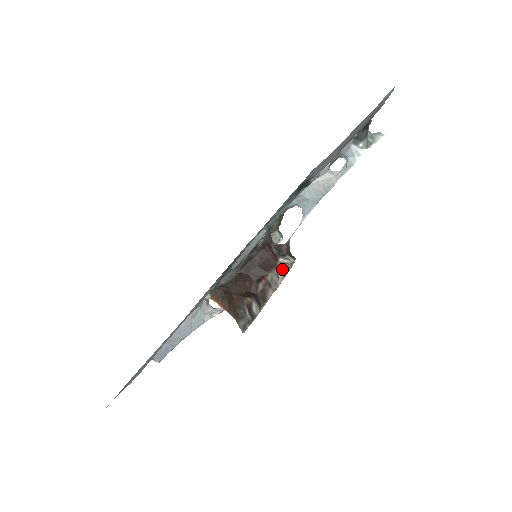
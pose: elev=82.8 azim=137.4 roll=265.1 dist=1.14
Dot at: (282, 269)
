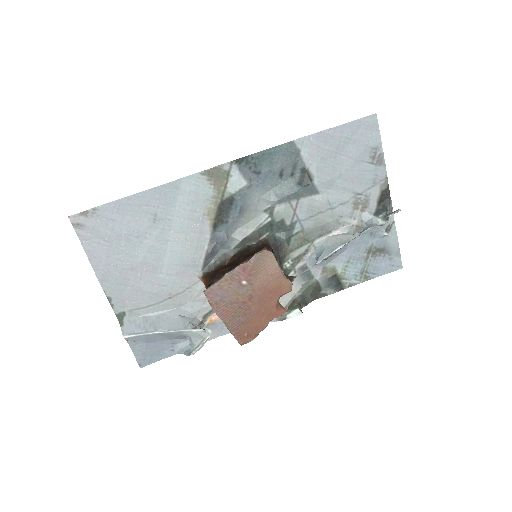
Dot at: occluded
